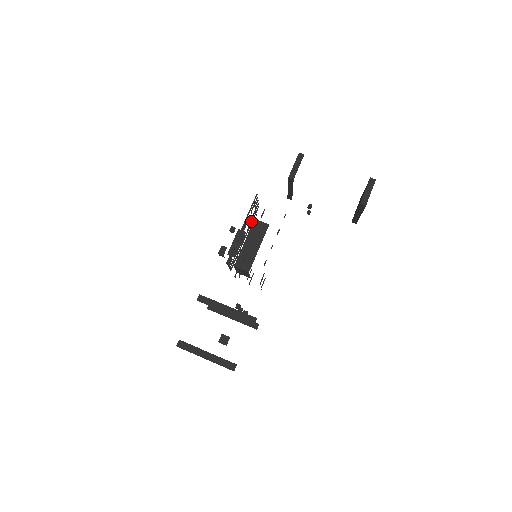
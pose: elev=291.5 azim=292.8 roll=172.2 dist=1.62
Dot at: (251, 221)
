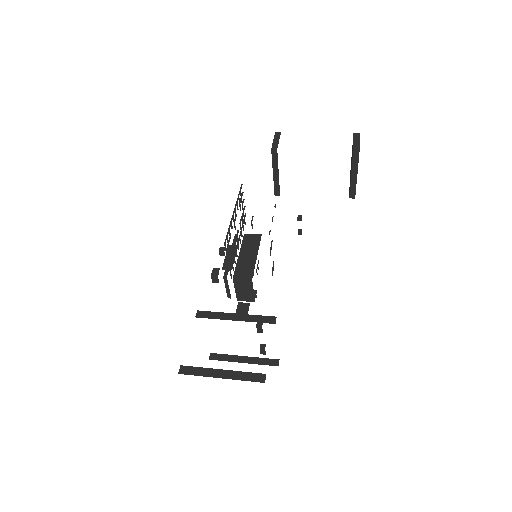
Dot at: occluded
